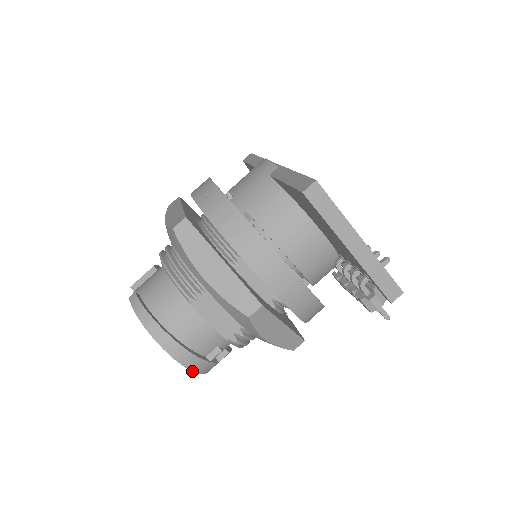
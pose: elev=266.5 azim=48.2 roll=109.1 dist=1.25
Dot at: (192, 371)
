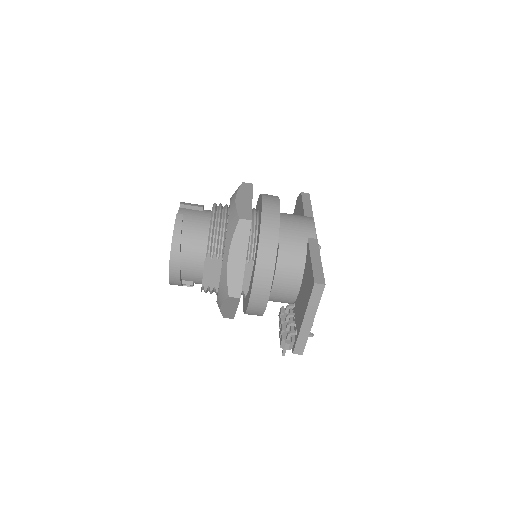
Dot at: (169, 281)
